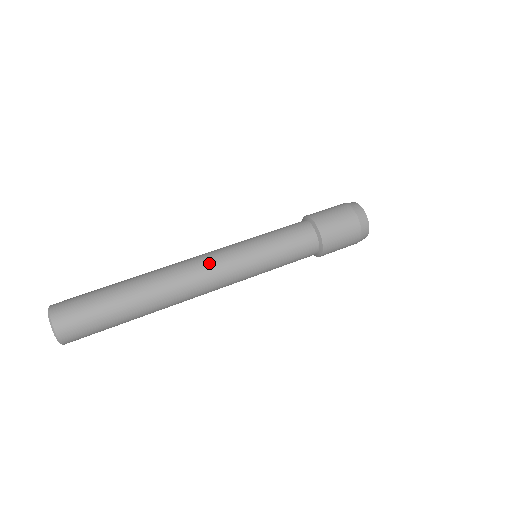
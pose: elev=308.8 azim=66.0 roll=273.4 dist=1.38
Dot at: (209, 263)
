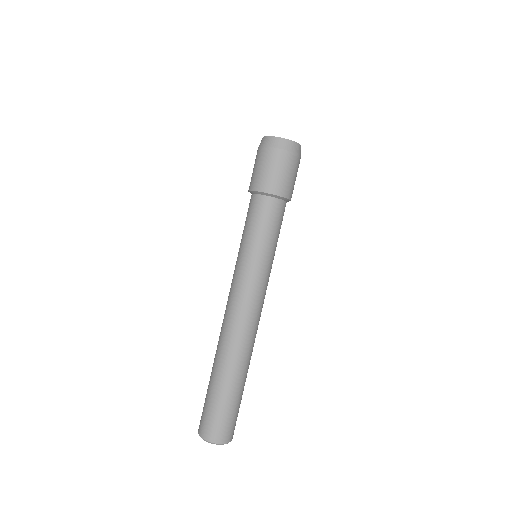
Dot at: (249, 306)
